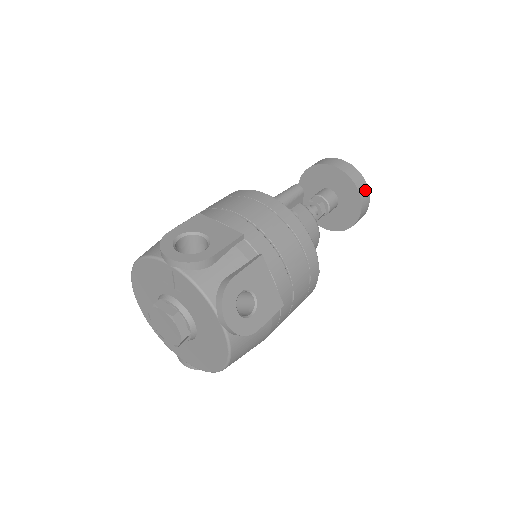
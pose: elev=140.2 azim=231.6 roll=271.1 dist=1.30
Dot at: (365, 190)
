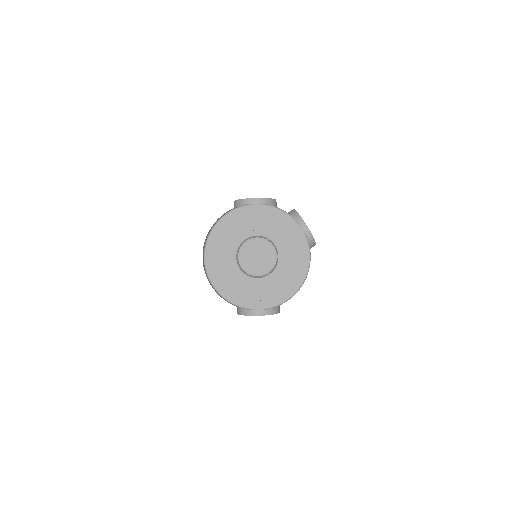
Dot at: occluded
